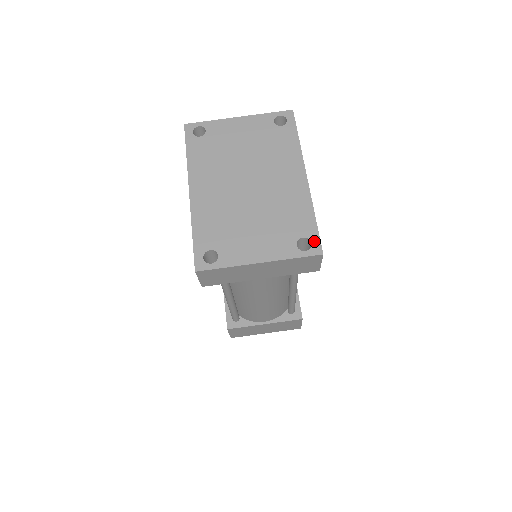
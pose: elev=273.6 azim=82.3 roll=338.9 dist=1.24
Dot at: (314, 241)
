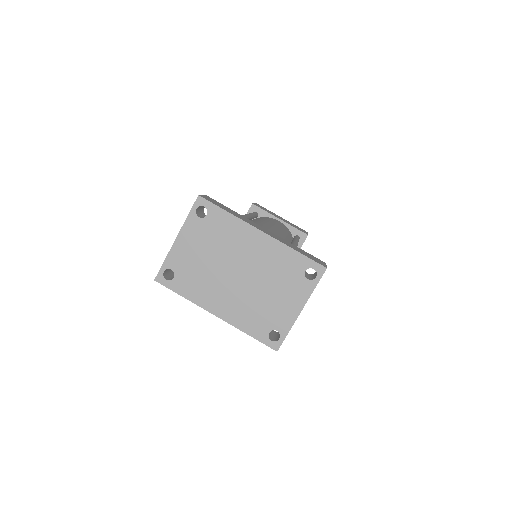
Dot at: (314, 266)
